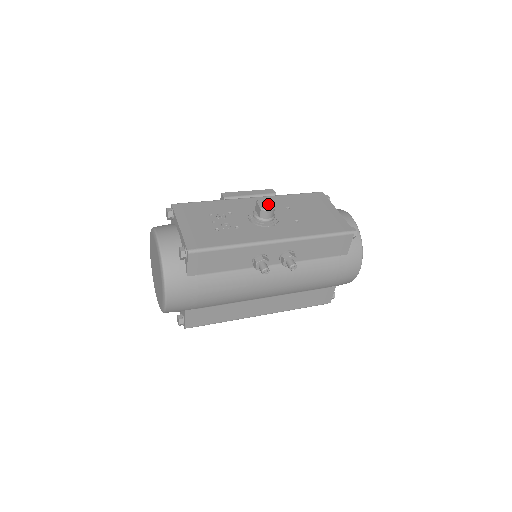
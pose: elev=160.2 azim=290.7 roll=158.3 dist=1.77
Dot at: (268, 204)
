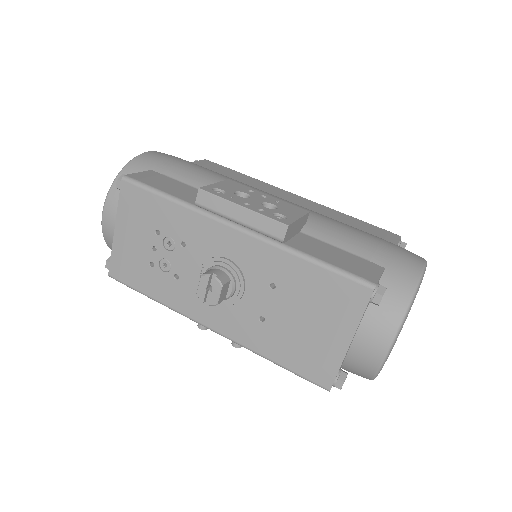
Dot at: (212, 293)
